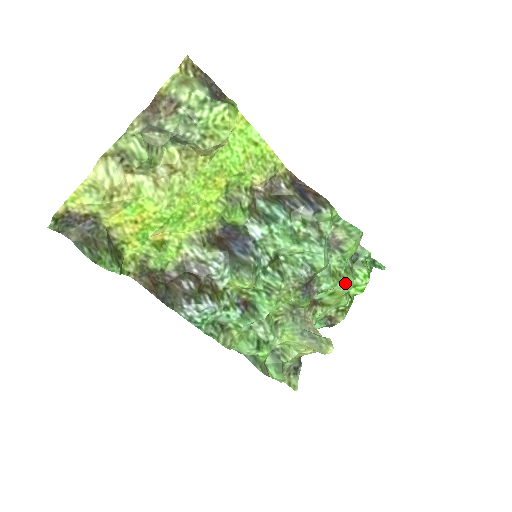
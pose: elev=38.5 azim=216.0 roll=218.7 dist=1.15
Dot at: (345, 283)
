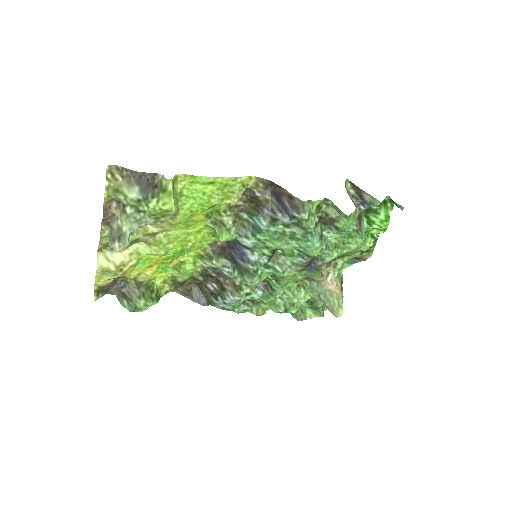
Dot at: (352, 247)
